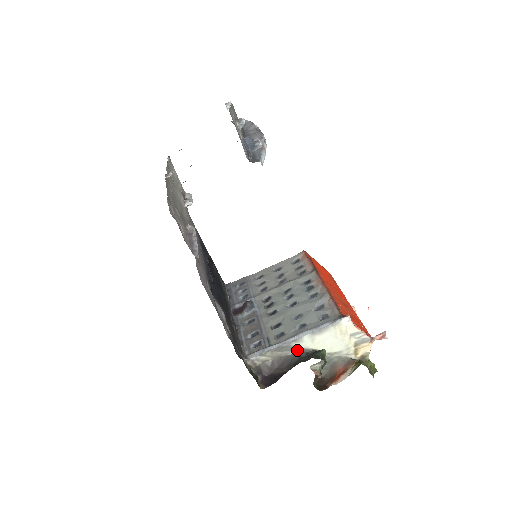
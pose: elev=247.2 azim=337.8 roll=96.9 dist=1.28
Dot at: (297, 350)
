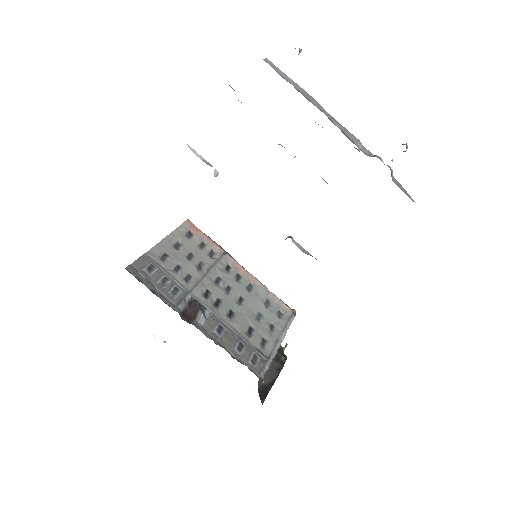
Dot at: occluded
